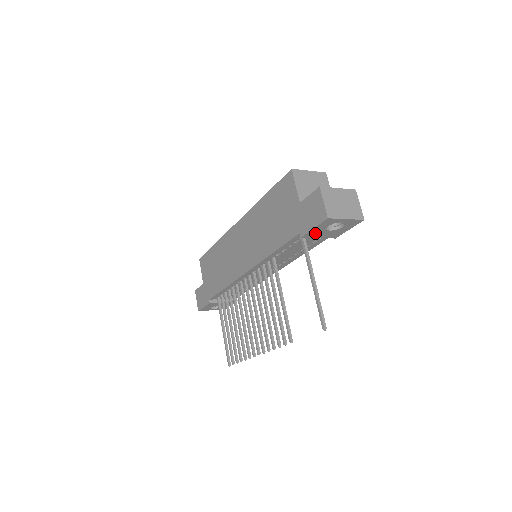
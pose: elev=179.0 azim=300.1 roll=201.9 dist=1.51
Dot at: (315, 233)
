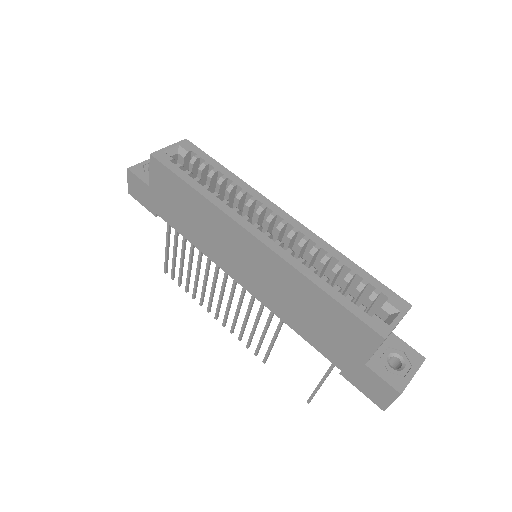
Dot at: occluded
